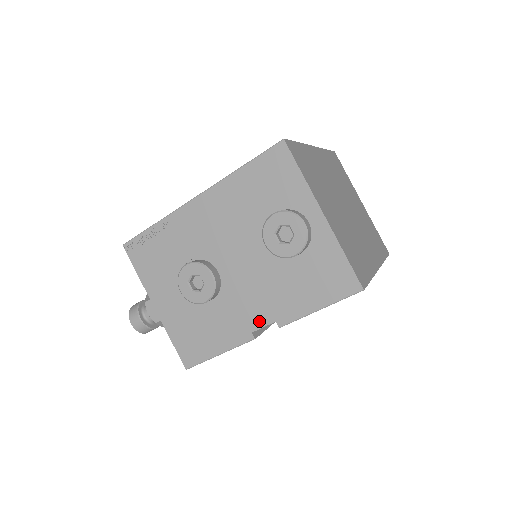
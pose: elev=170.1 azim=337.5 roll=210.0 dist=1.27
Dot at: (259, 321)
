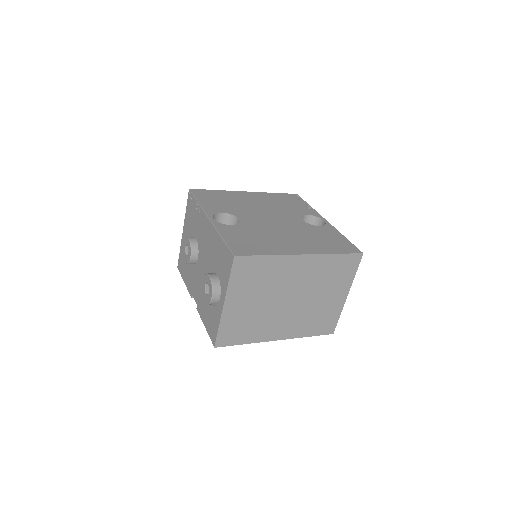
Dot at: (195, 296)
